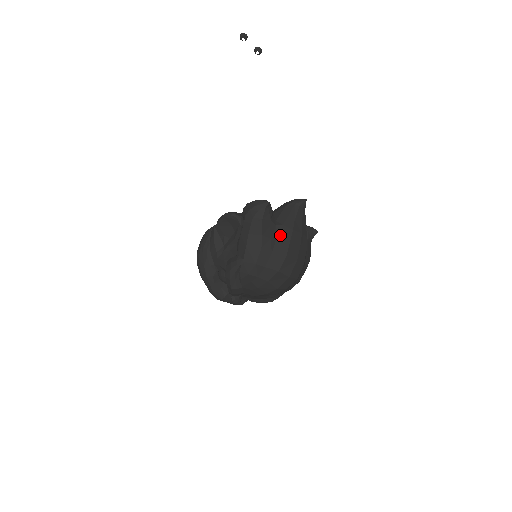
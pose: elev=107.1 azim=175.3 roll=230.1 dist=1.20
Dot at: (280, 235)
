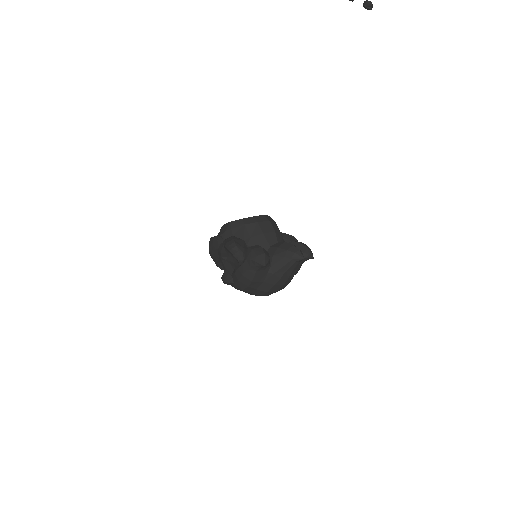
Dot at: (268, 280)
